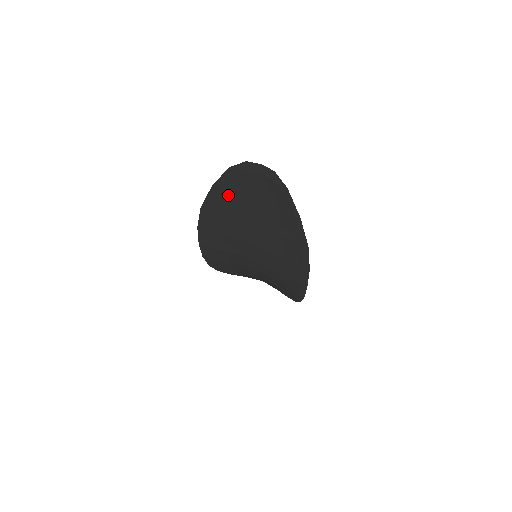
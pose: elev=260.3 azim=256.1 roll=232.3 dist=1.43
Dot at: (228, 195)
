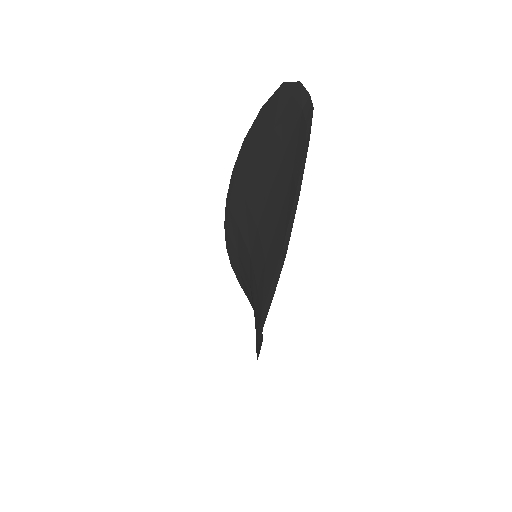
Dot at: (267, 131)
